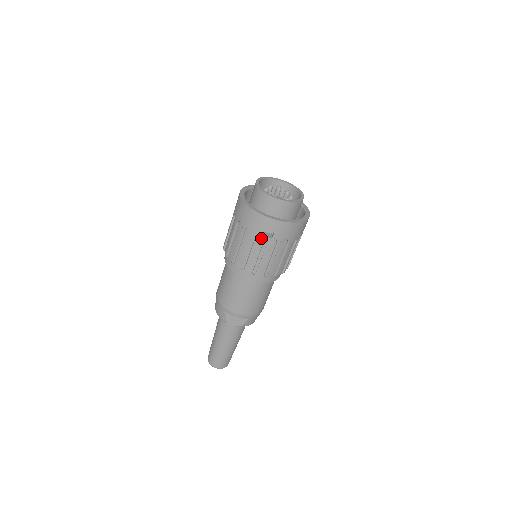
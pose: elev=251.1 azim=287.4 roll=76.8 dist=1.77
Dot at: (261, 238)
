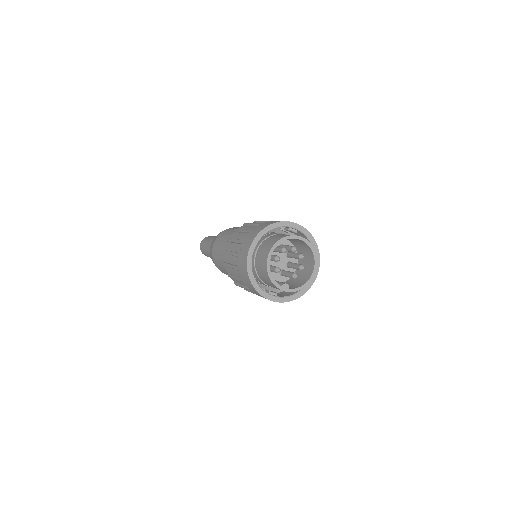
Dot at: occluded
